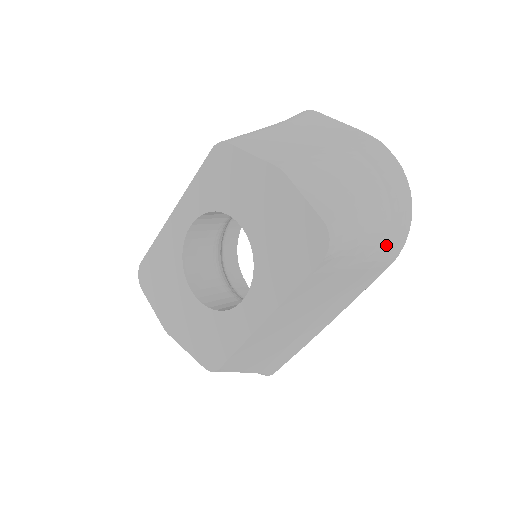
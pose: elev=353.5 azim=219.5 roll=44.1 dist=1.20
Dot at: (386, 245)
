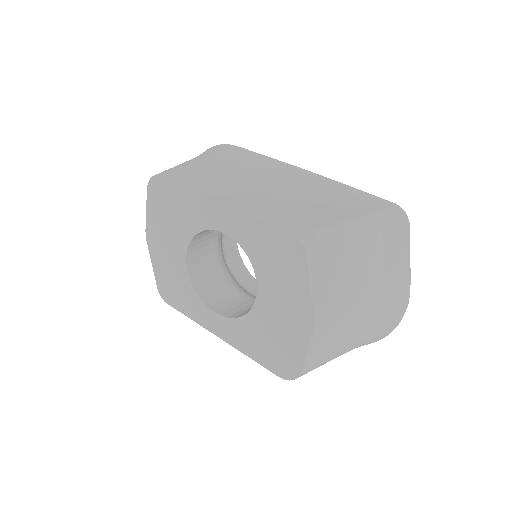
Dot at: occluded
